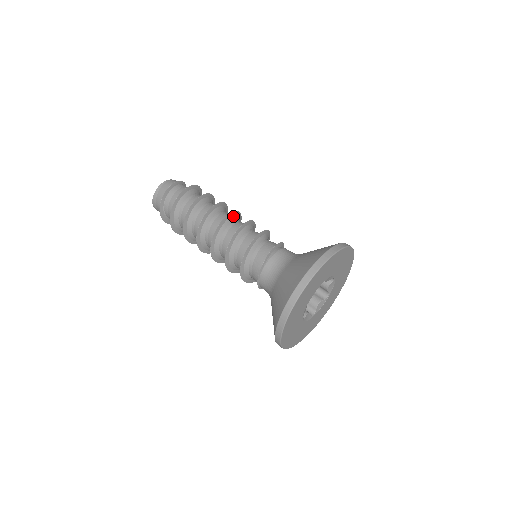
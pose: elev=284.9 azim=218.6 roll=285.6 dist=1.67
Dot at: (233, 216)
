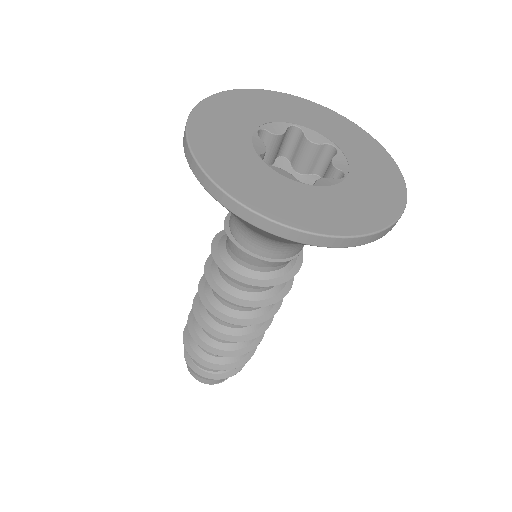
Dot at: occluded
